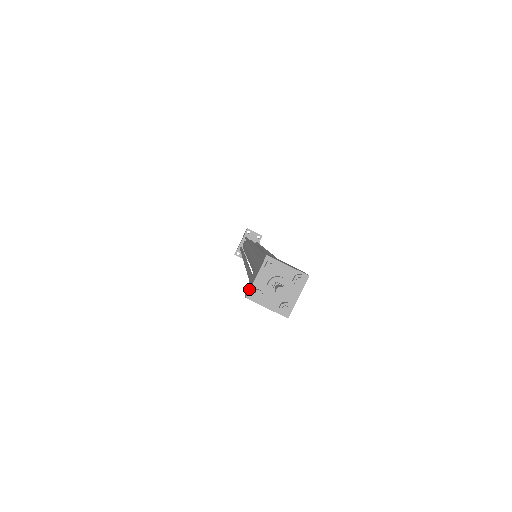
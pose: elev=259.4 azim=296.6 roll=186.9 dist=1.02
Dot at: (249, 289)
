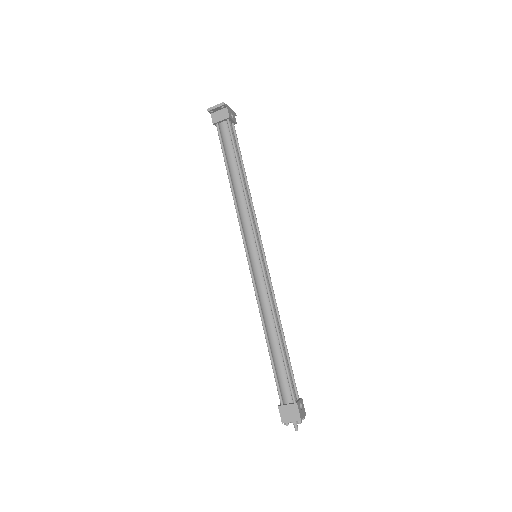
Dot at: occluded
